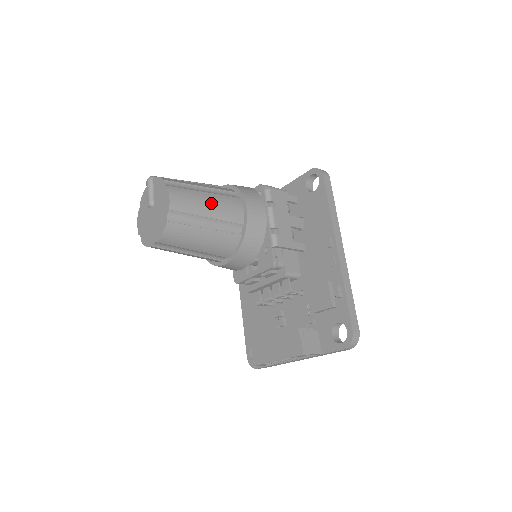
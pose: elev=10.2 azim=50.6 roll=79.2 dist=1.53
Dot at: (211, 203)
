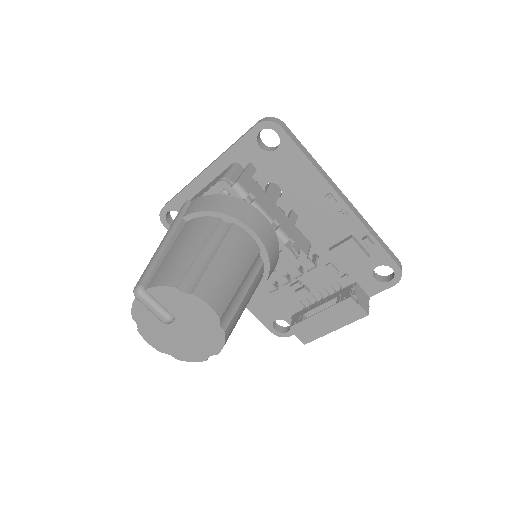
Dot at: (232, 263)
